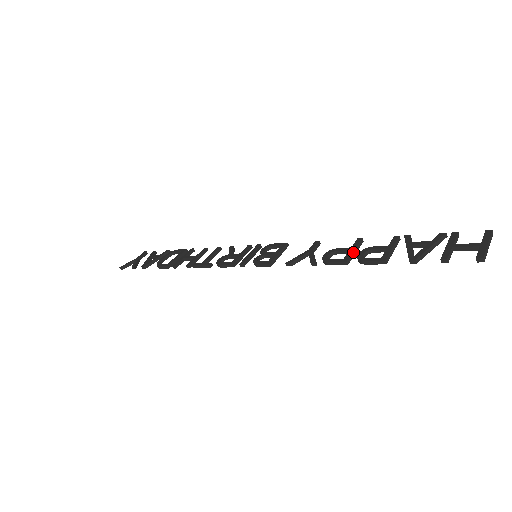
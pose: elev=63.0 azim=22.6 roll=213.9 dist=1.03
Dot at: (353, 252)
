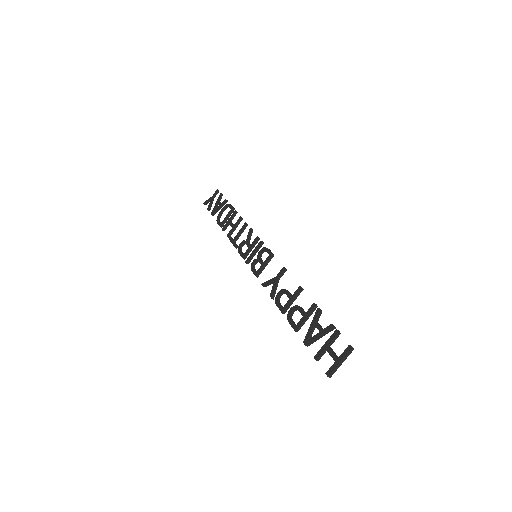
Dot at: (290, 303)
